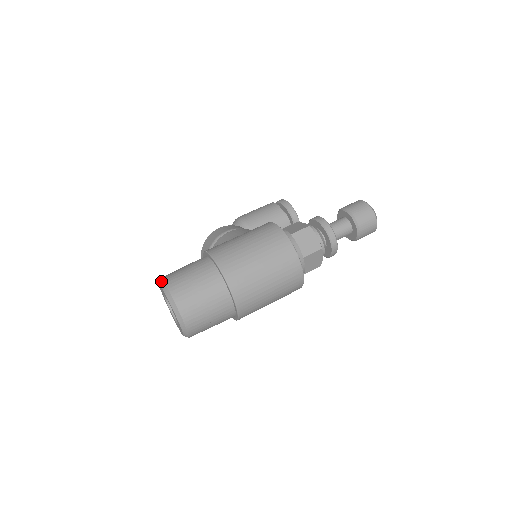
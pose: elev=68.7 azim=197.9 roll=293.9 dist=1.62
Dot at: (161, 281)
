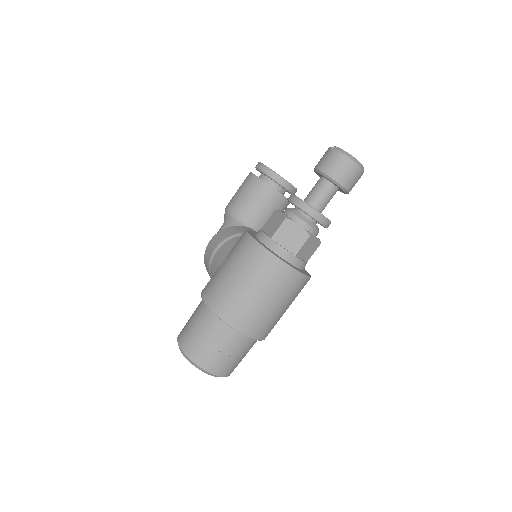
Dot at: occluded
